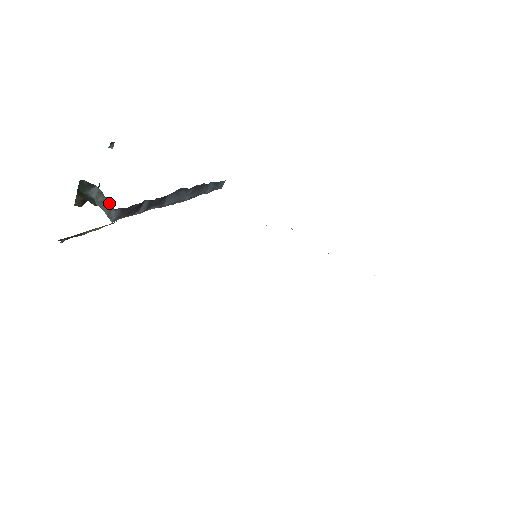
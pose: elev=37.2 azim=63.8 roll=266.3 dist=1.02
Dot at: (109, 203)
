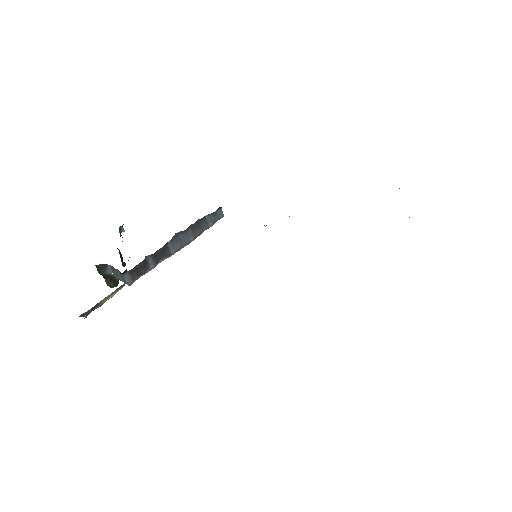
Dot at: (119, 272)
